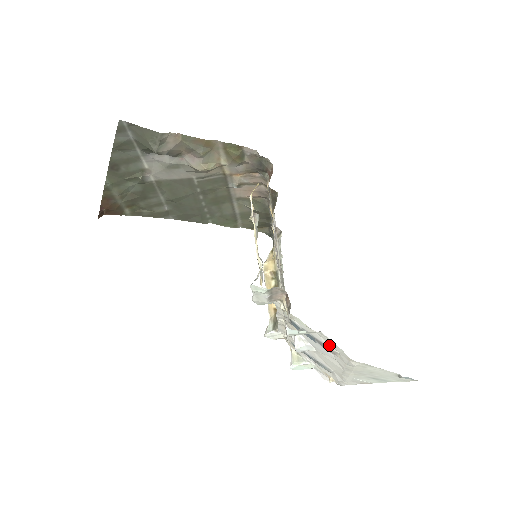
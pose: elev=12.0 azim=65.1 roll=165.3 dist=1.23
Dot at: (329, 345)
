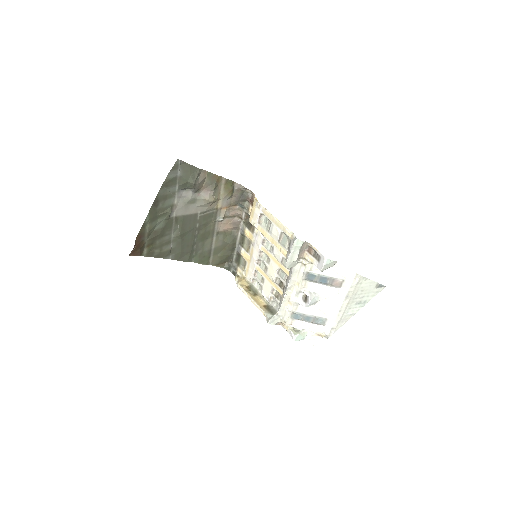
Dot at: (339, 276)
